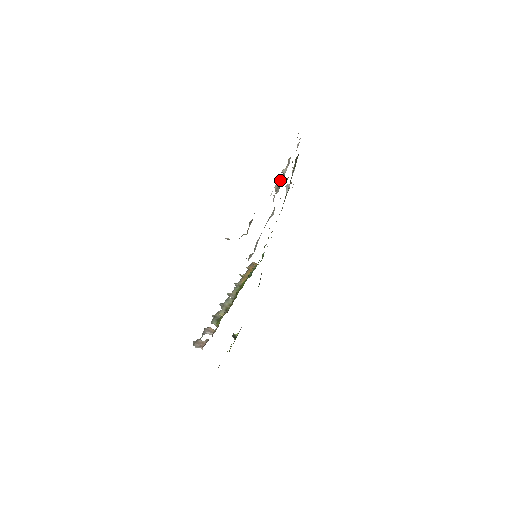
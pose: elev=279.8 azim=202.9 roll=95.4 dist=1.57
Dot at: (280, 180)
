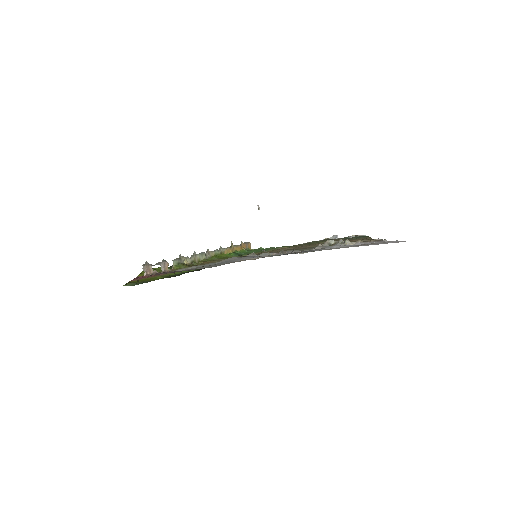
Dot at: (337, 246)
